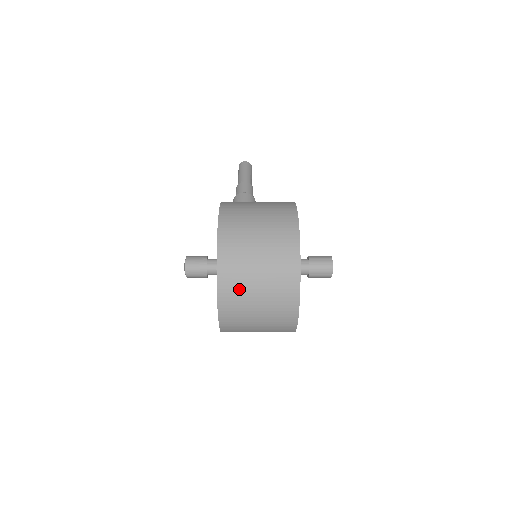
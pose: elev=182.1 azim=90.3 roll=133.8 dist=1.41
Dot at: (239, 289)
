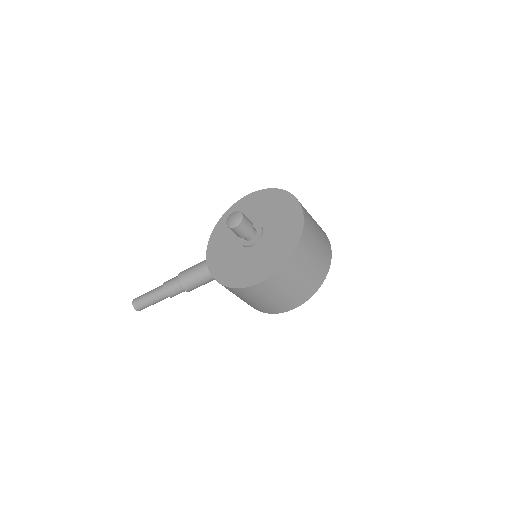
Dot at: occluded
